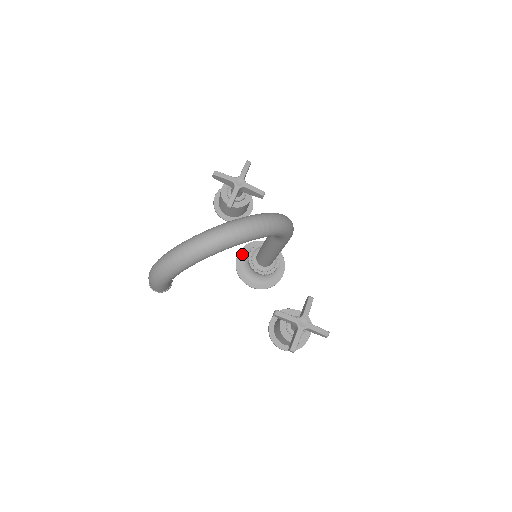
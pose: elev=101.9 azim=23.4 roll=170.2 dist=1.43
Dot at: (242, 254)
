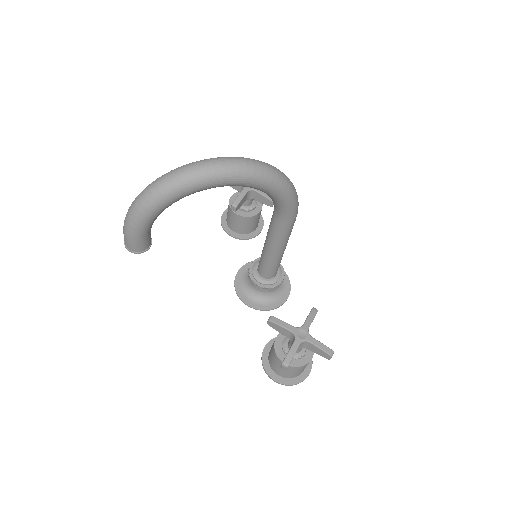
Dot at: (243, 270)
